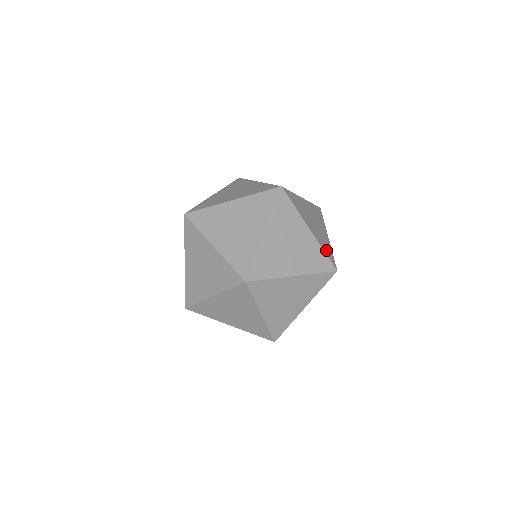
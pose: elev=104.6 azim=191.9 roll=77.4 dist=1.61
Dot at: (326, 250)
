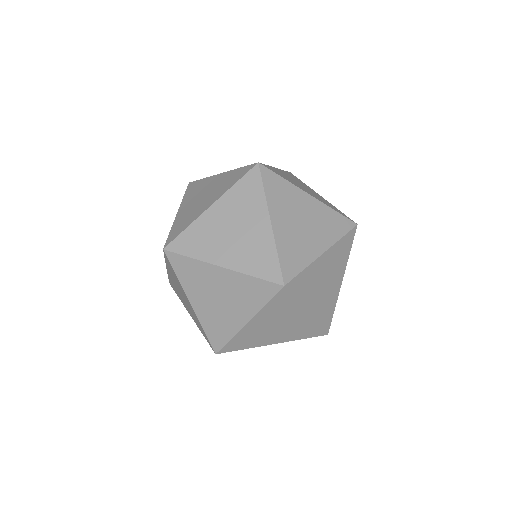
Dot at: (324, 318)
